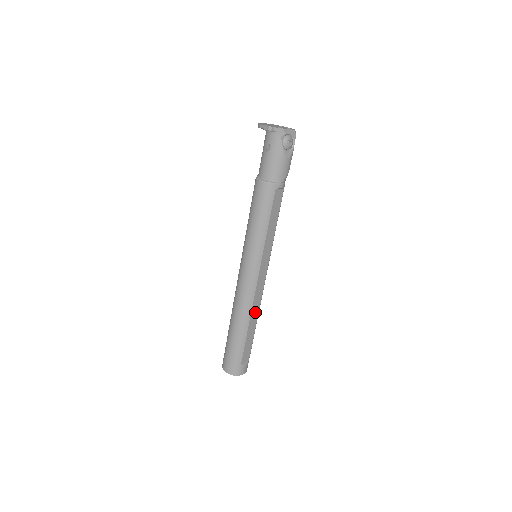
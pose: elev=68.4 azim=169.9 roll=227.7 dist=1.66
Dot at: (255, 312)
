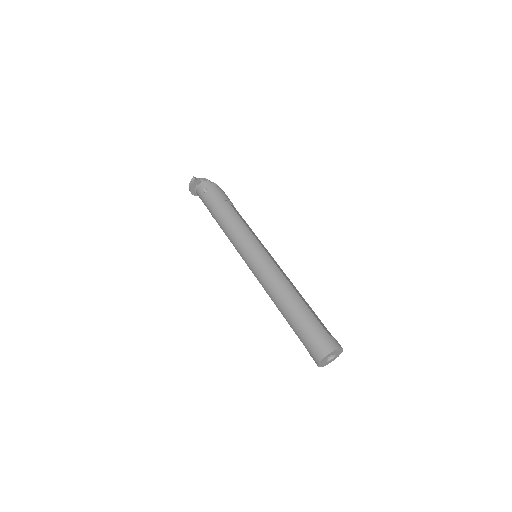
Dot at: (295, 288)
